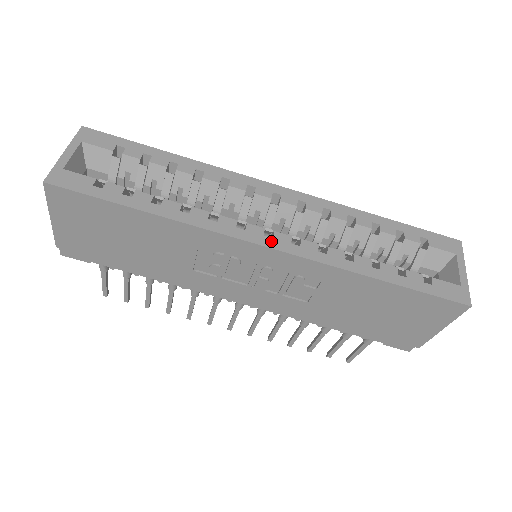
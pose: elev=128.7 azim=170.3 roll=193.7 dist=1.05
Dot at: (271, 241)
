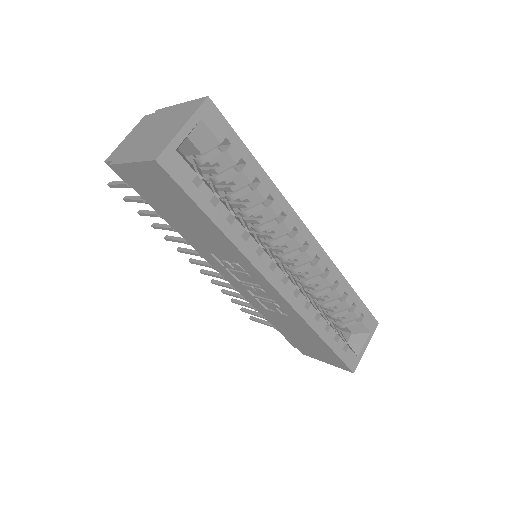
Dot at: (283, 288)
